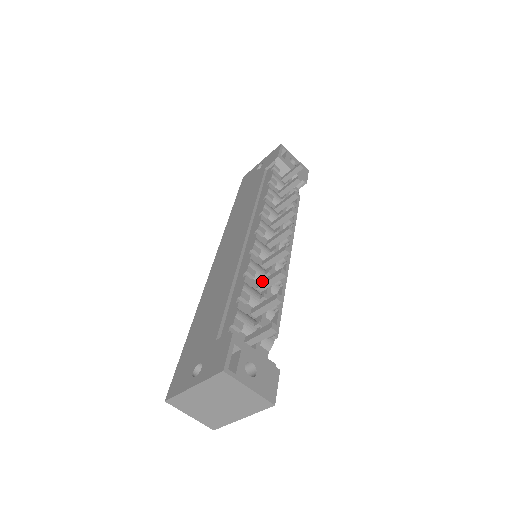
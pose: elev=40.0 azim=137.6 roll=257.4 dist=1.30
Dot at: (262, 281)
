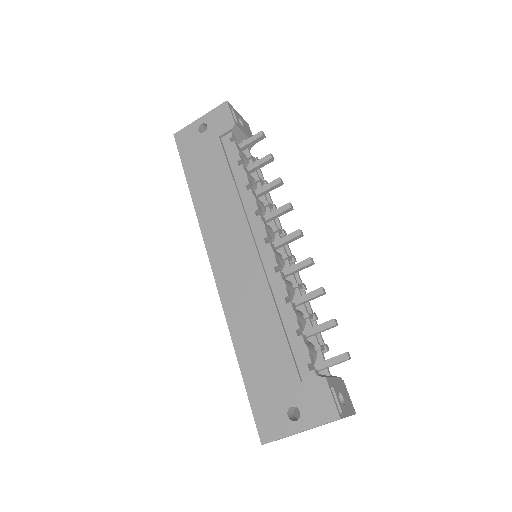
Dot at: (298, 299)
